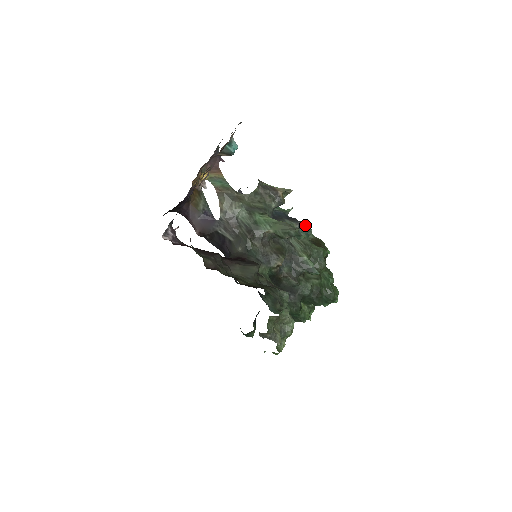
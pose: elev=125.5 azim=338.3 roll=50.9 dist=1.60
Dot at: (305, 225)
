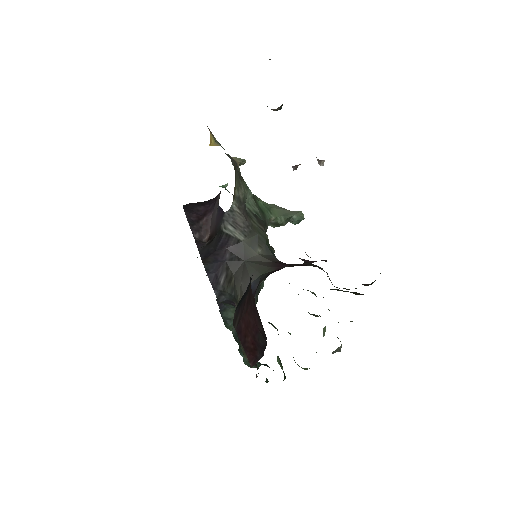
Dot at: occluded
